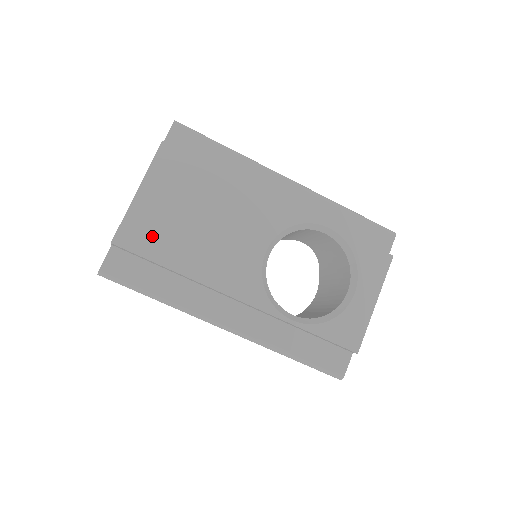
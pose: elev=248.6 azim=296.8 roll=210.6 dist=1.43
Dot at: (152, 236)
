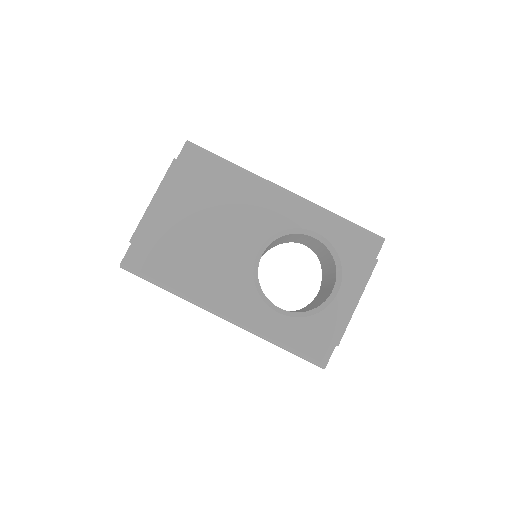
Dot at: (162, 237)
